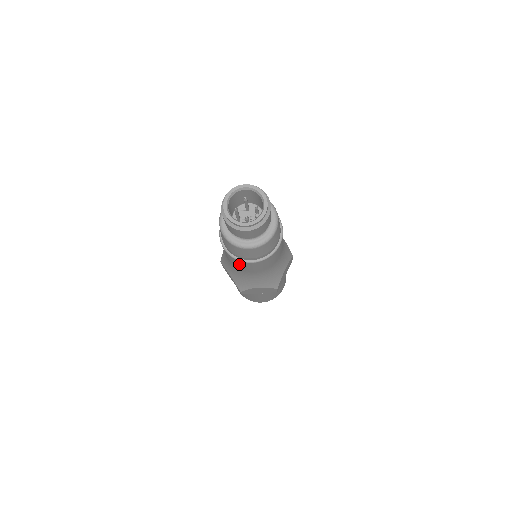
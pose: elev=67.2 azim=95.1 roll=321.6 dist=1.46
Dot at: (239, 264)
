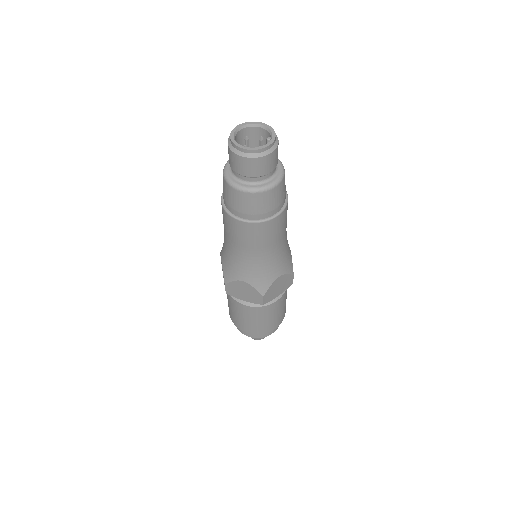
Dot at: (261, 233)
